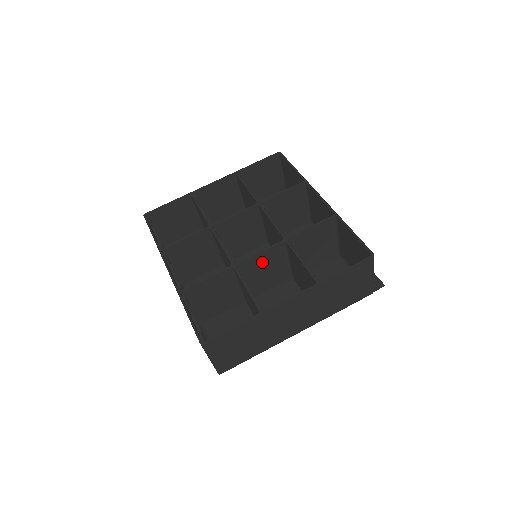
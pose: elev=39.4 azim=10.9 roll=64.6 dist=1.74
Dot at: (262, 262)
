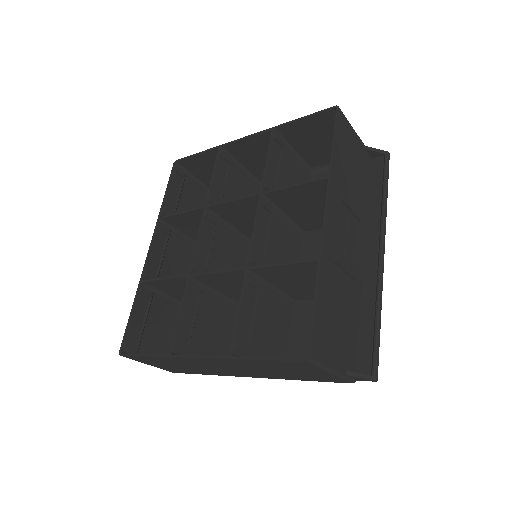
Dot at: (227, 280)
